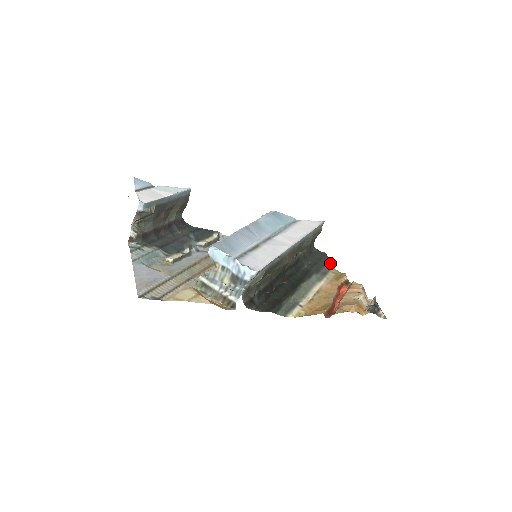
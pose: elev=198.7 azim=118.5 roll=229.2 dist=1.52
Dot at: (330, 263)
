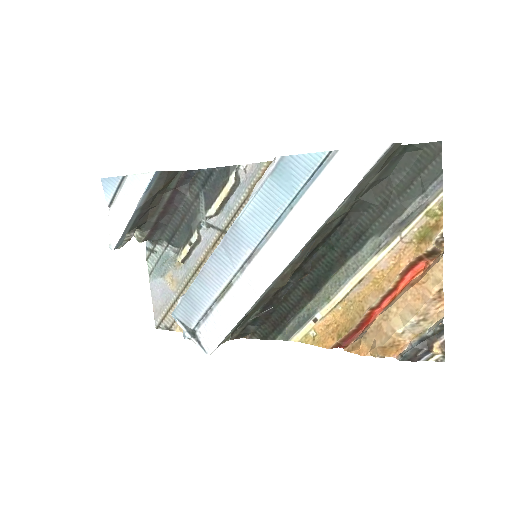
Dot at: (437, 181)
